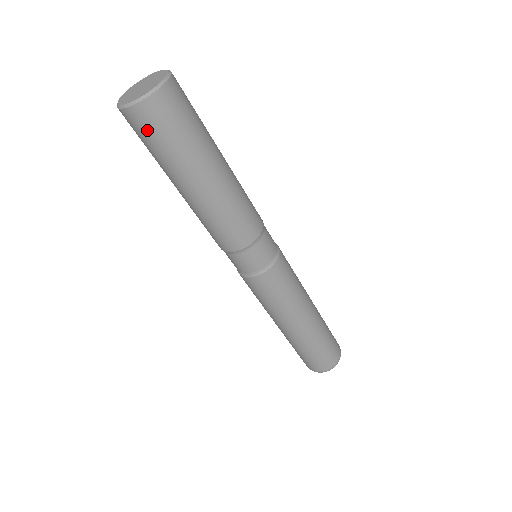
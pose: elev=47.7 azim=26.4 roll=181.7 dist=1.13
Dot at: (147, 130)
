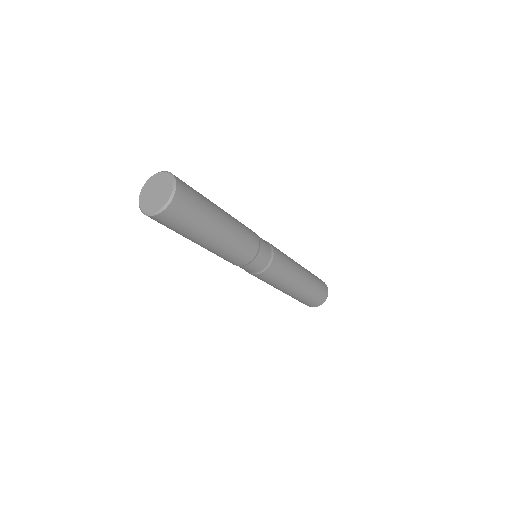
Dot at: occluded
